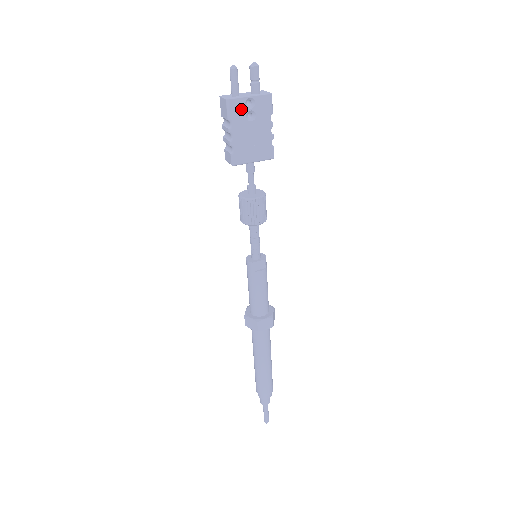
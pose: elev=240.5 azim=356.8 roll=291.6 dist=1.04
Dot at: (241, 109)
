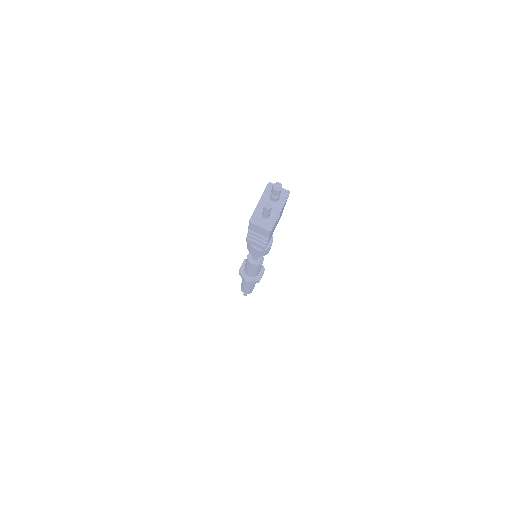
Dot at: (275, 223)
